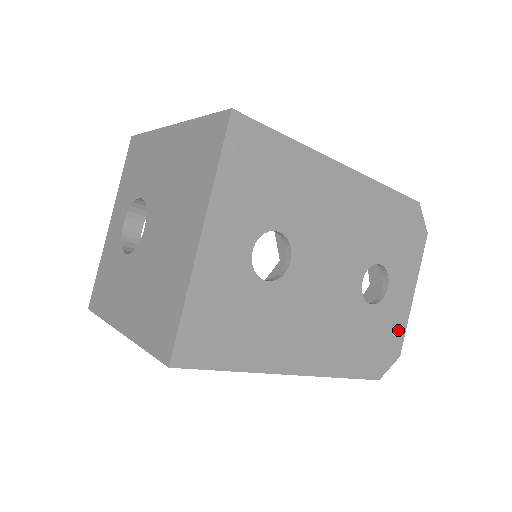
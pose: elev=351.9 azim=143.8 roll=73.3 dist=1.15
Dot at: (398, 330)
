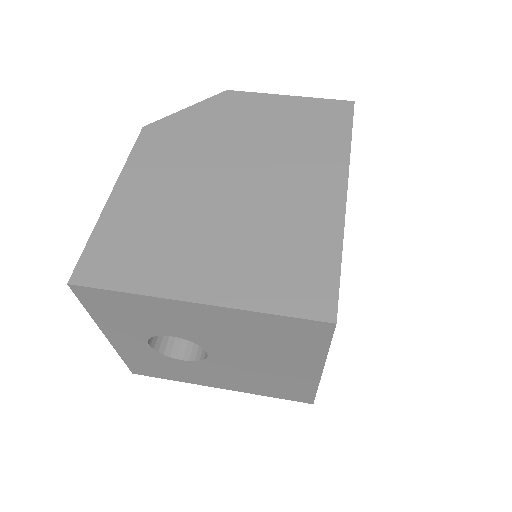
Dot at: occluded
